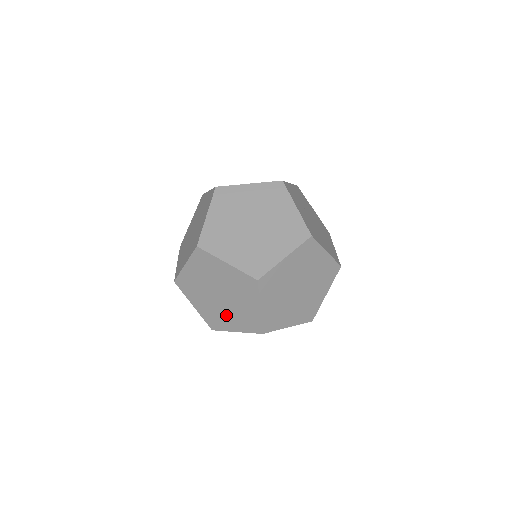
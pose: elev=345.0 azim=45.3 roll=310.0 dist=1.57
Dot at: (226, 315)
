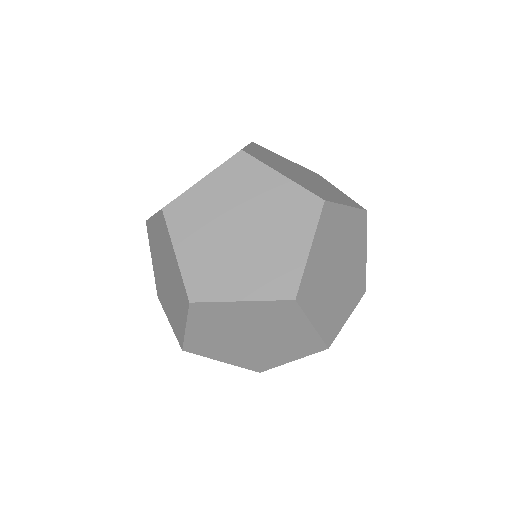
Dot at: (176, 305)
